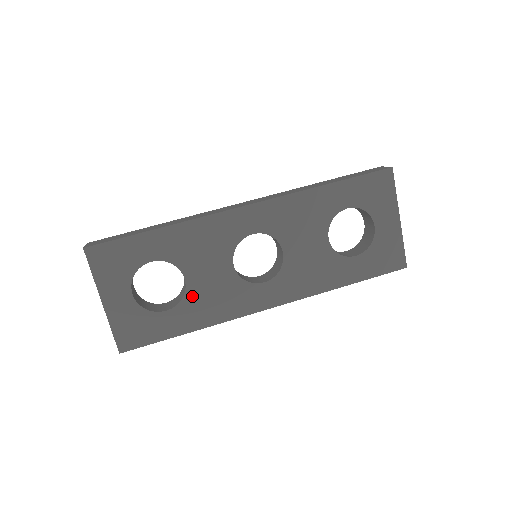
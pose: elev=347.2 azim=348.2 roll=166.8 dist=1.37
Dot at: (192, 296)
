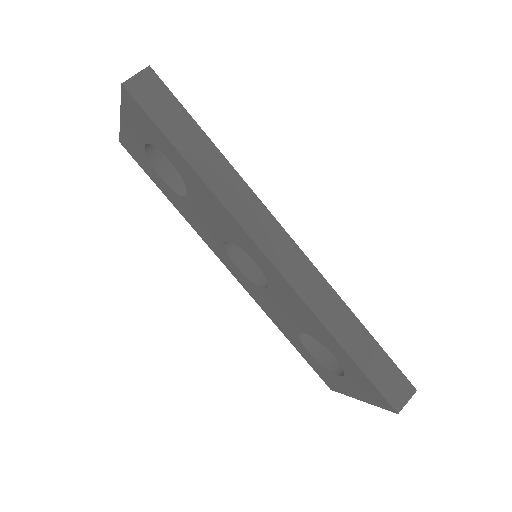
Dot at: (185, 203)
